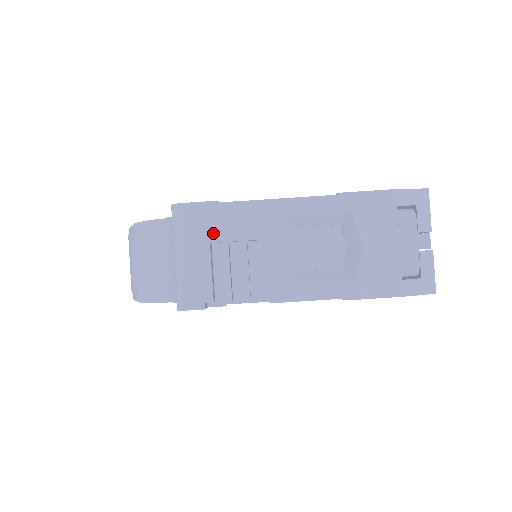
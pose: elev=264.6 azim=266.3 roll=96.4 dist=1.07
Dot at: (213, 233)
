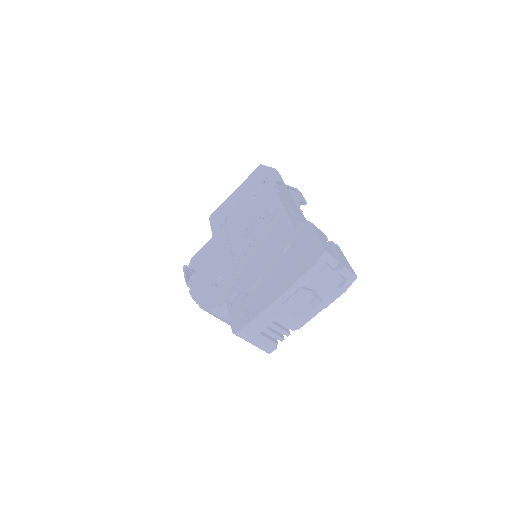
Dot at: (258, 330)
